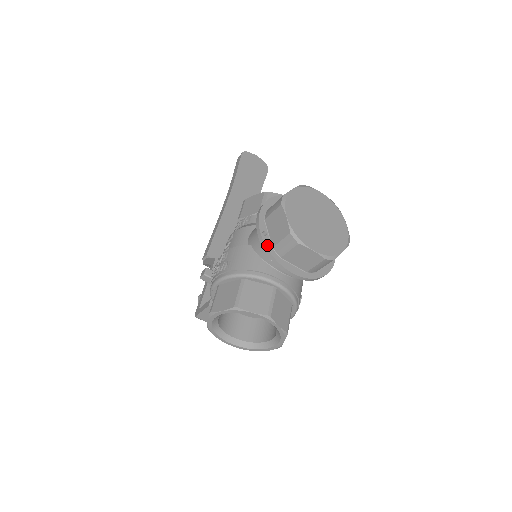
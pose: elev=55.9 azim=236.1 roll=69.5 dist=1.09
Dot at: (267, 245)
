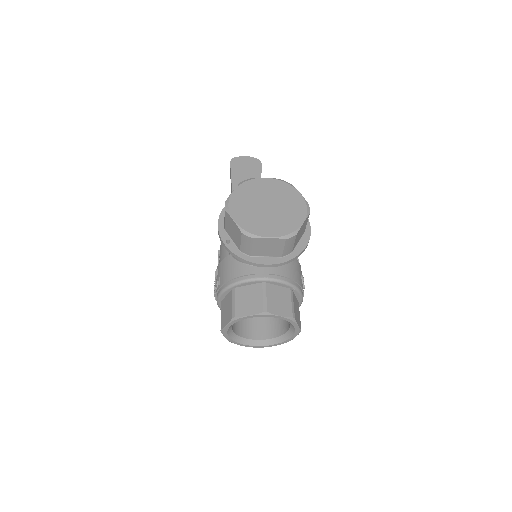
Dot at: (233, 251)
